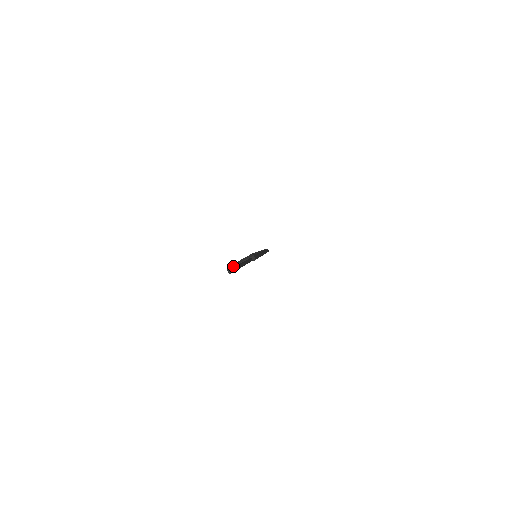
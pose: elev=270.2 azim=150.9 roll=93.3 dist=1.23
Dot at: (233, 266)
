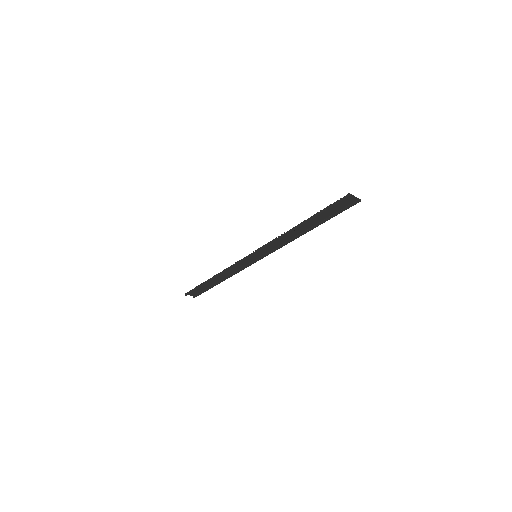
Dot at: (352, 195)
